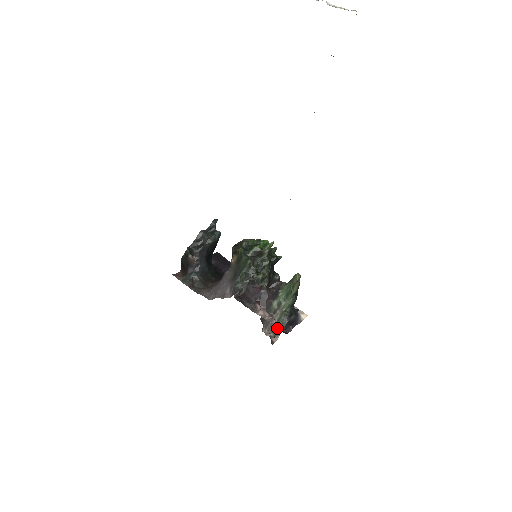
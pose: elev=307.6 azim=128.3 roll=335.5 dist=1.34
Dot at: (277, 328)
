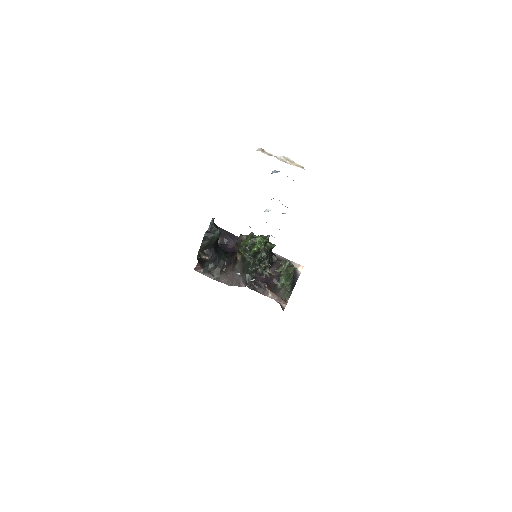
Dot at: (284, 297)
